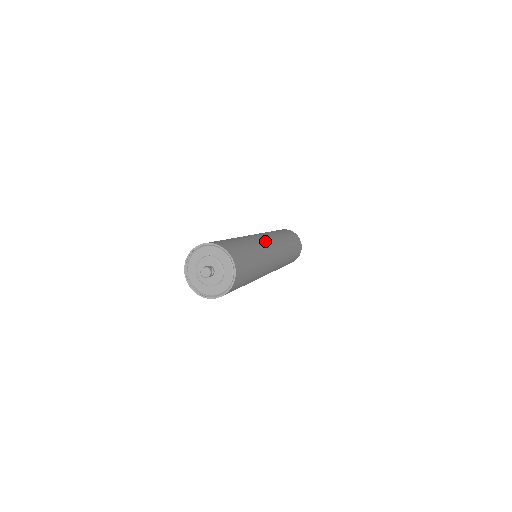
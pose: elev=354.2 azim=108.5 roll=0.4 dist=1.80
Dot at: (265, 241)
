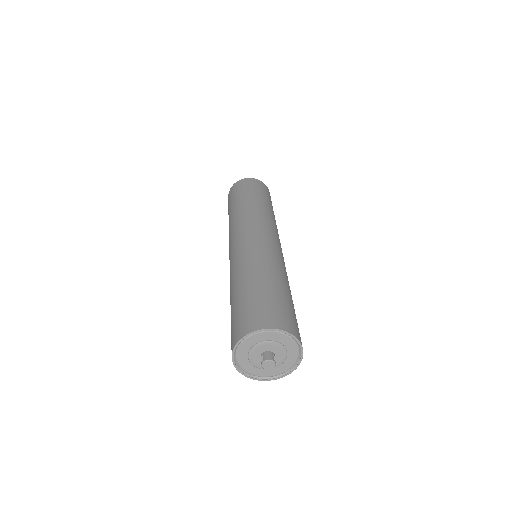
Dot at: (276, 248)
